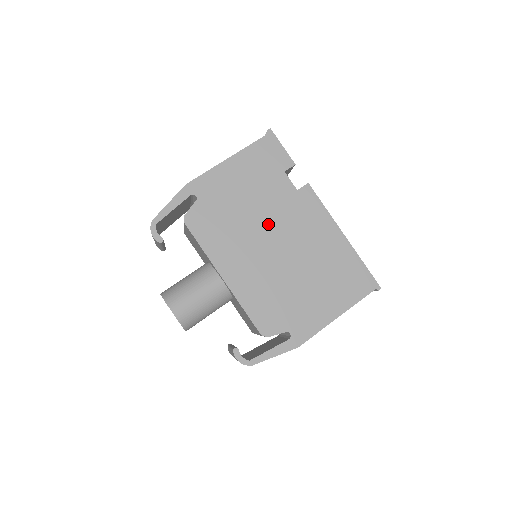
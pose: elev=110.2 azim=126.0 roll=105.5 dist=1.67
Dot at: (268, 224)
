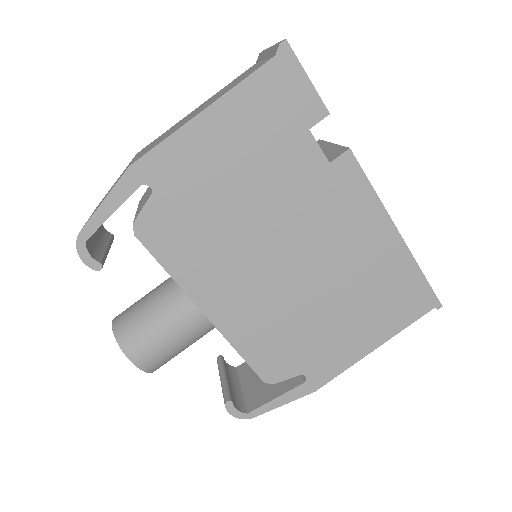
Dot at: (277, 226)
